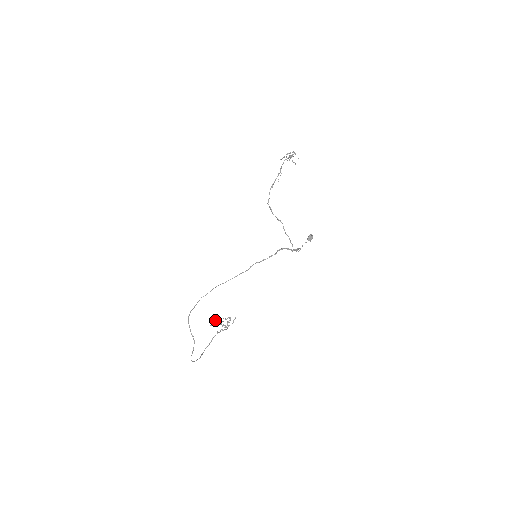
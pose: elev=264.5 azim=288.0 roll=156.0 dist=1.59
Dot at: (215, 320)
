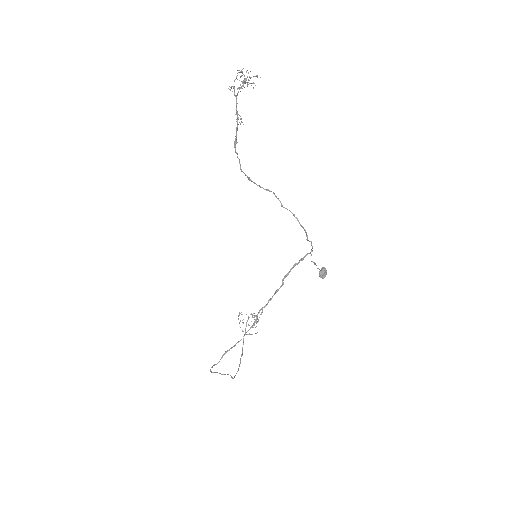
Dot at: occluded
